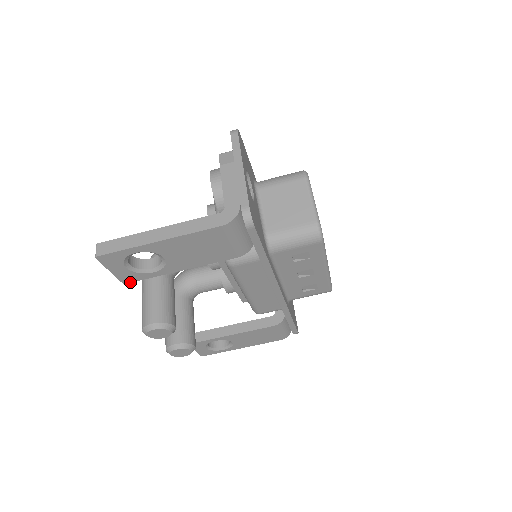
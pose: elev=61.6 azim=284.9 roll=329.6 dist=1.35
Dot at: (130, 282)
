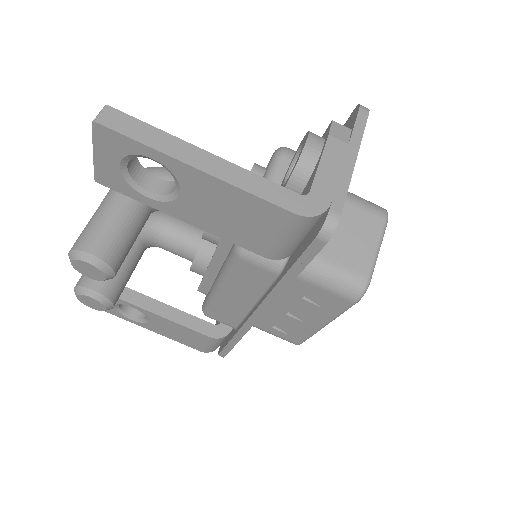
Dot at: (105, 185)
